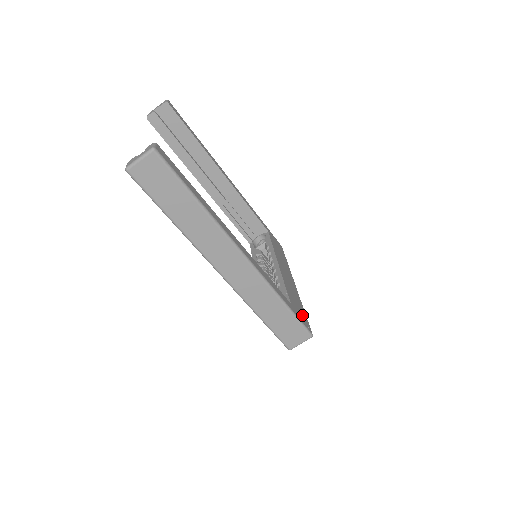
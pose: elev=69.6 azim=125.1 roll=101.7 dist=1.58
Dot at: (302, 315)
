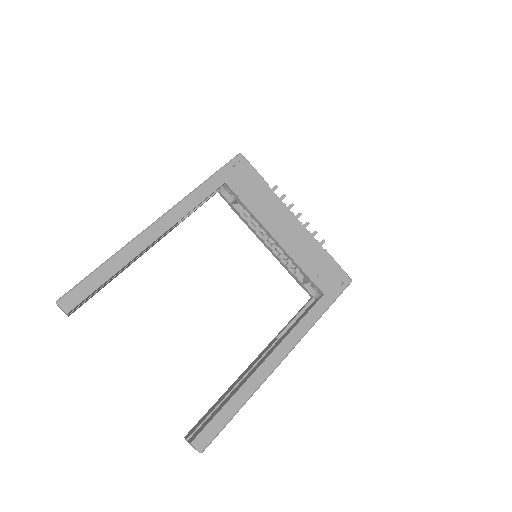
Dot at: (333, 276)
